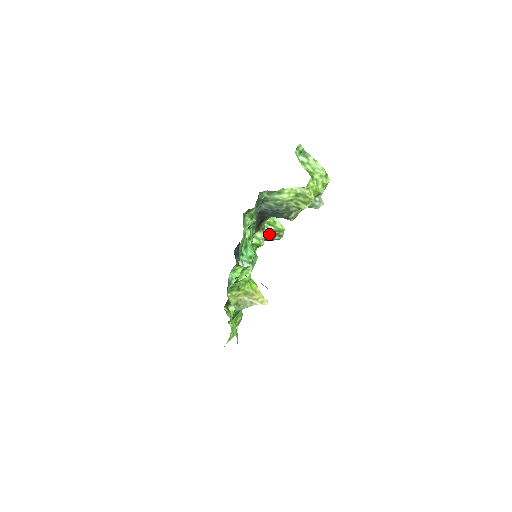
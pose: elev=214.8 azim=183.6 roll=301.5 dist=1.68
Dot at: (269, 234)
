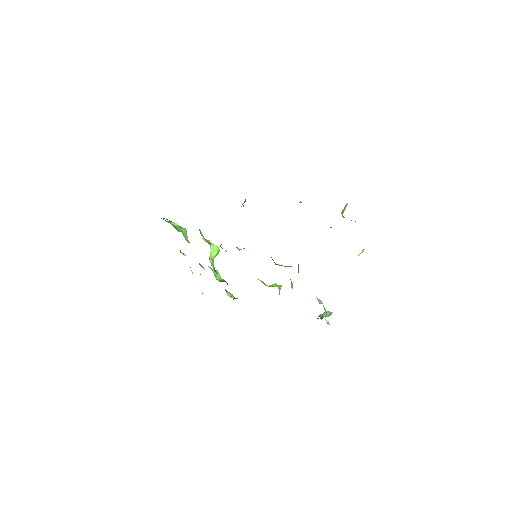
Dot at: occluded
